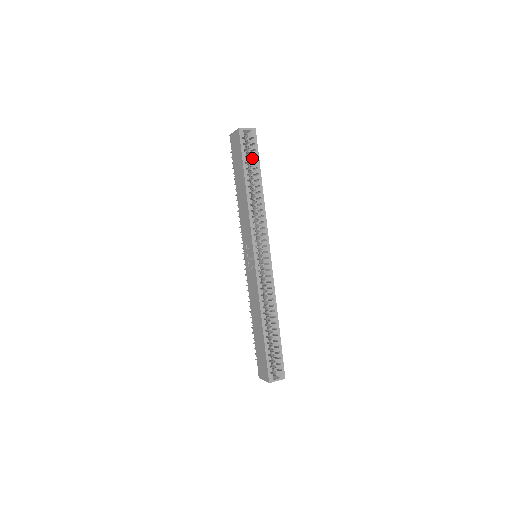
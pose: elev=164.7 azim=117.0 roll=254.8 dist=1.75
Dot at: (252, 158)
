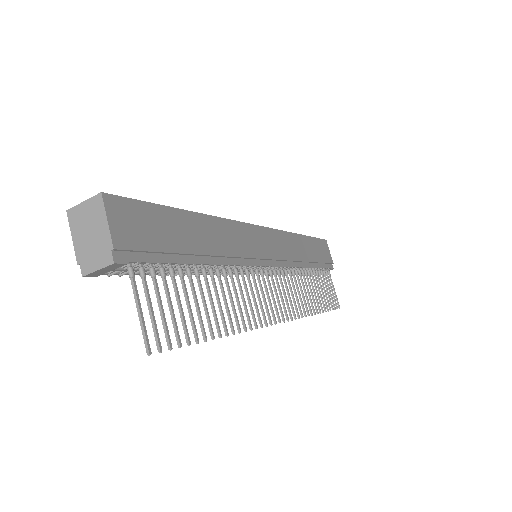
Dot at: occluded
